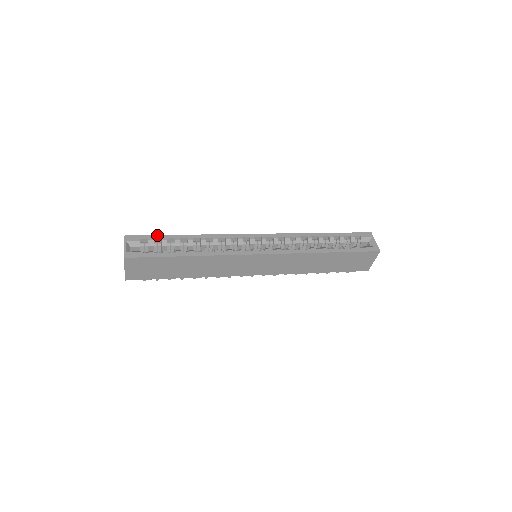
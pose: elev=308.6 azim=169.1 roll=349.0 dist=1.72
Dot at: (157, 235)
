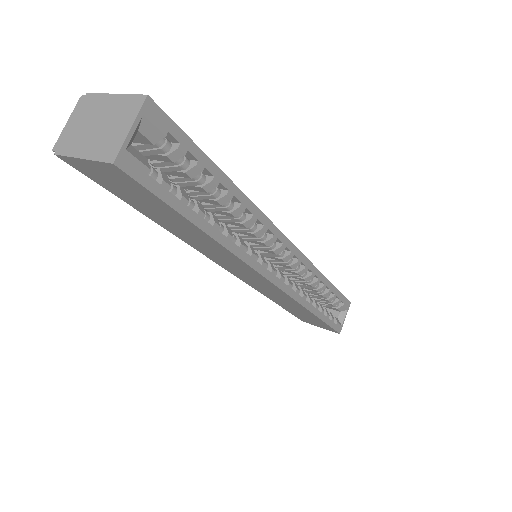
Dot at: occluded
